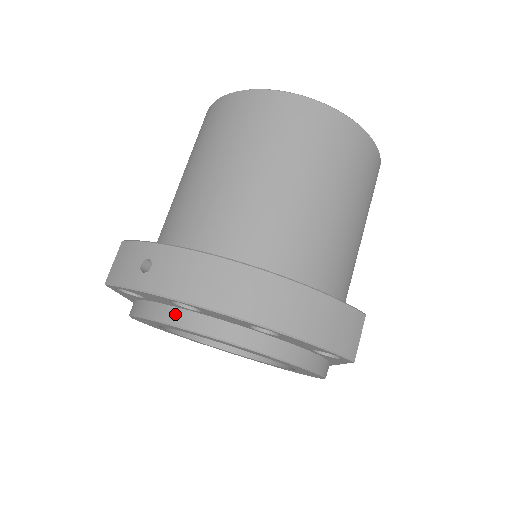
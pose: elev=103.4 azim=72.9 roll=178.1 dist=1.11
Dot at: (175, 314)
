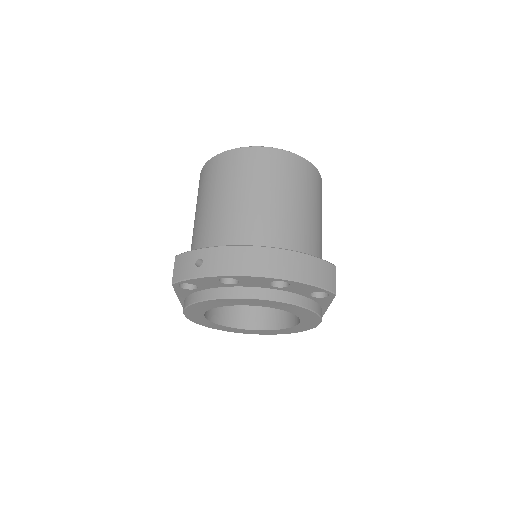
Dot at: (221, 291)
